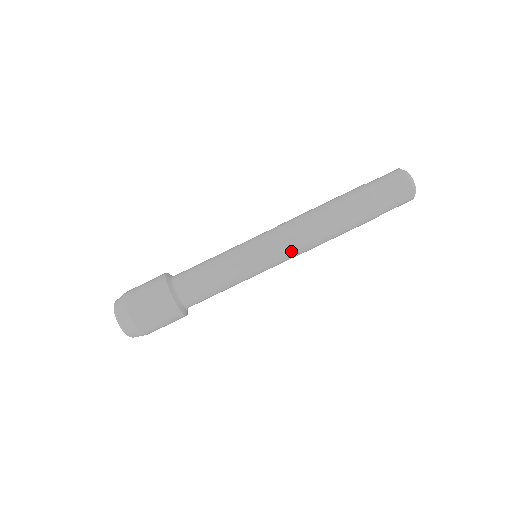
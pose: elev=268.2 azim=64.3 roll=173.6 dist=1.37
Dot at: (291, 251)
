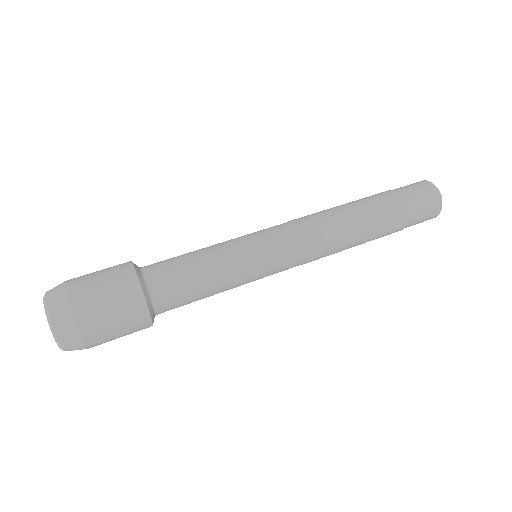
Dot at: (295, 226)
